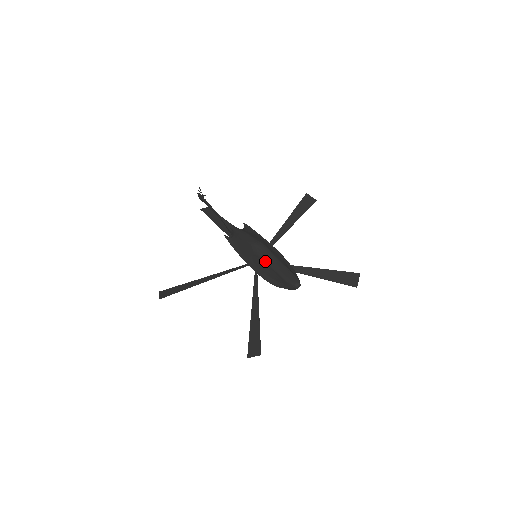
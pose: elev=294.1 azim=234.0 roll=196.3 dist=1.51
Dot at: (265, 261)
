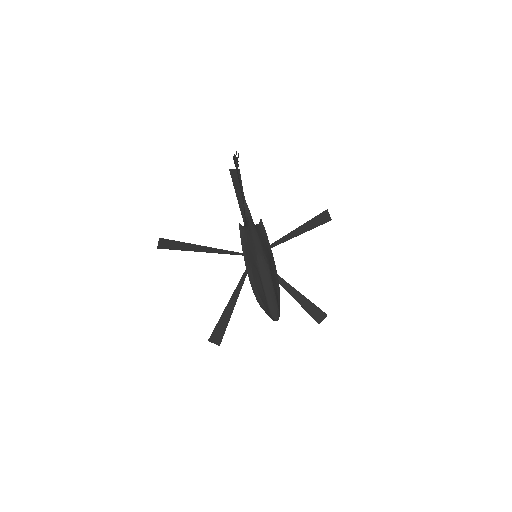
Dot at: (262, 280)
